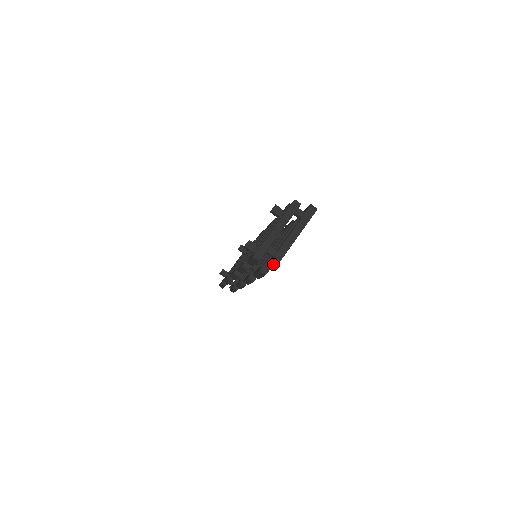
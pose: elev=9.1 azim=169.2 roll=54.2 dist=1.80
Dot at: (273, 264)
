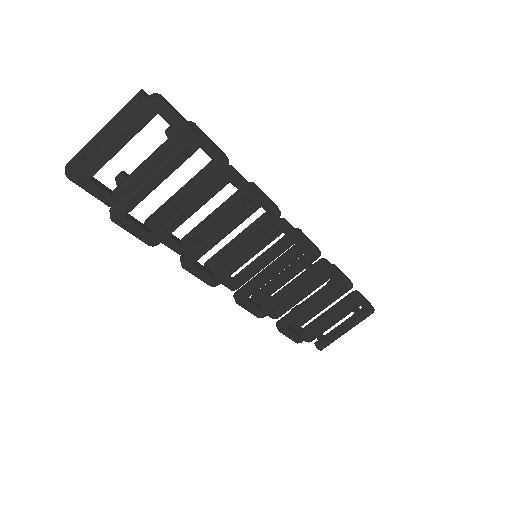
Dot at: (81, 184)
